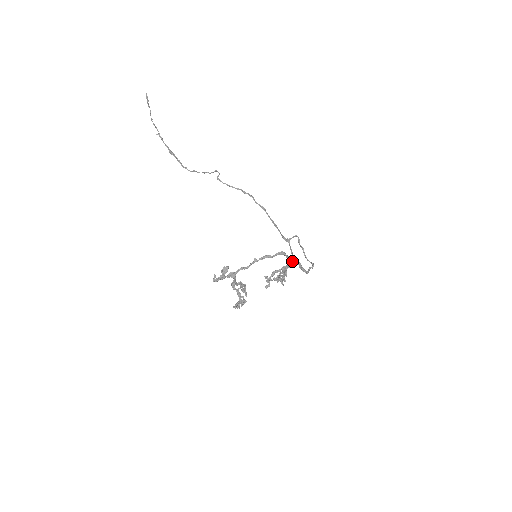
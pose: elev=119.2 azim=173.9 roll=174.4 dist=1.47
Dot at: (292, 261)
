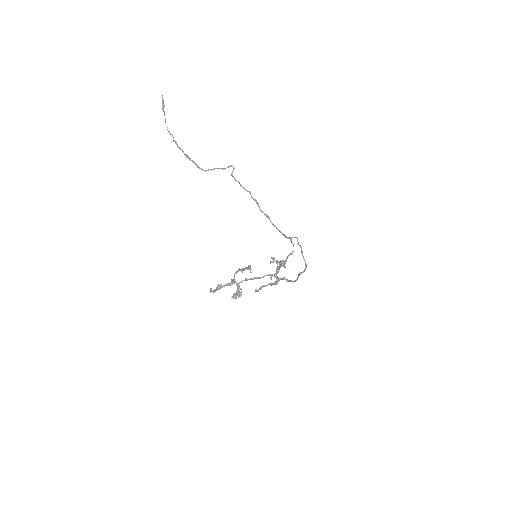
Dot at: (278, 281)
